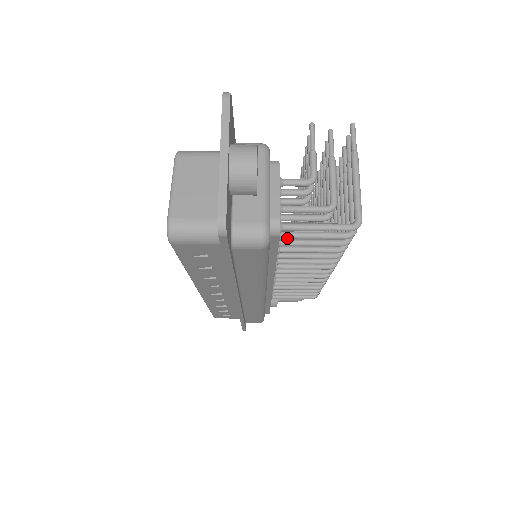
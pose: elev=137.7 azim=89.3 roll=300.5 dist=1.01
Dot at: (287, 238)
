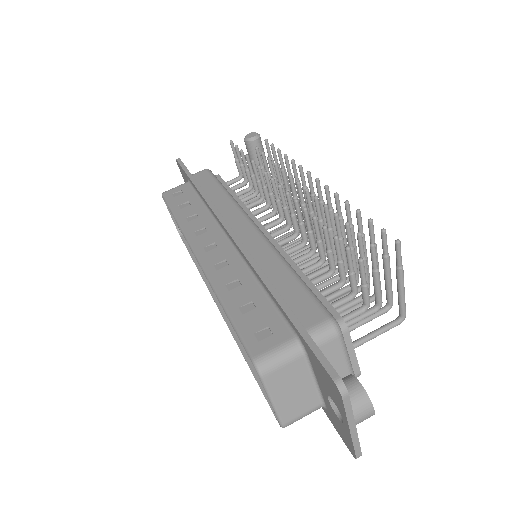
Dot at: occluded
